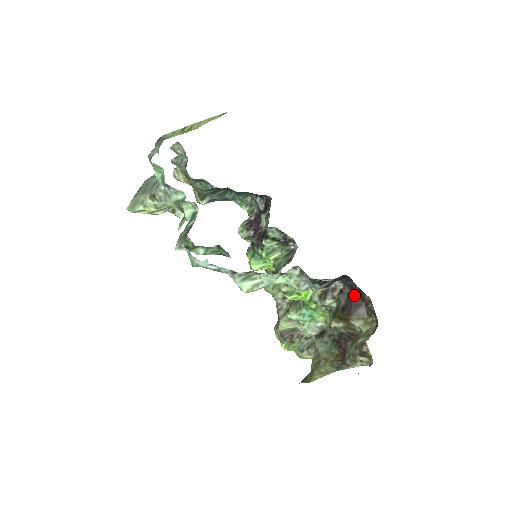
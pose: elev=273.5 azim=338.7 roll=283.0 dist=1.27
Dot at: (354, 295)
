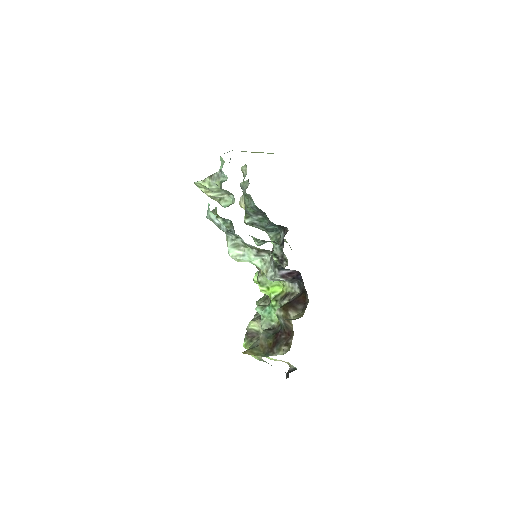
Dot at: (301, 295)
